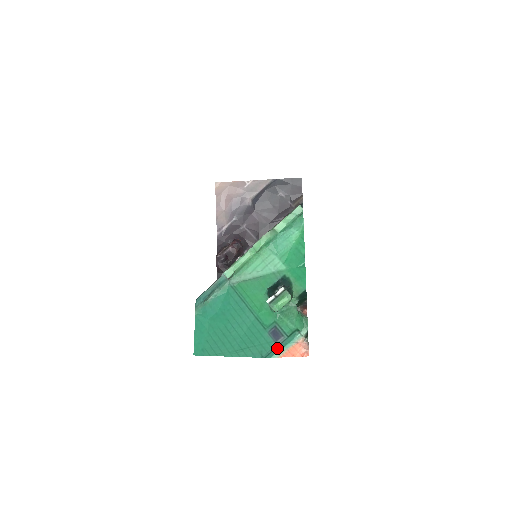
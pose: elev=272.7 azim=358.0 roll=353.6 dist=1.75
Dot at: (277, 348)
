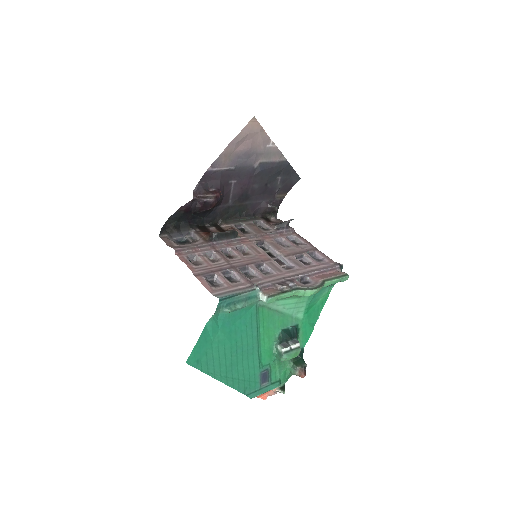
Dot at: (260, 391)
